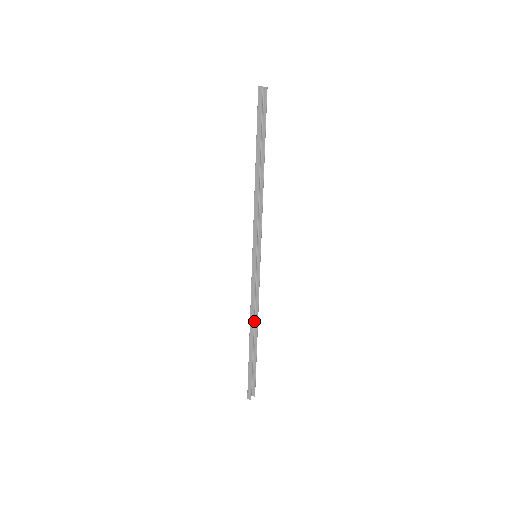
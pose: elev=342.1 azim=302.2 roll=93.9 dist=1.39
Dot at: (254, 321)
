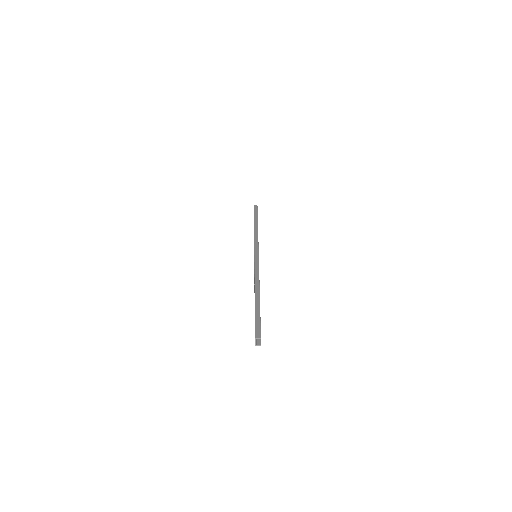
Dot at: occluded
